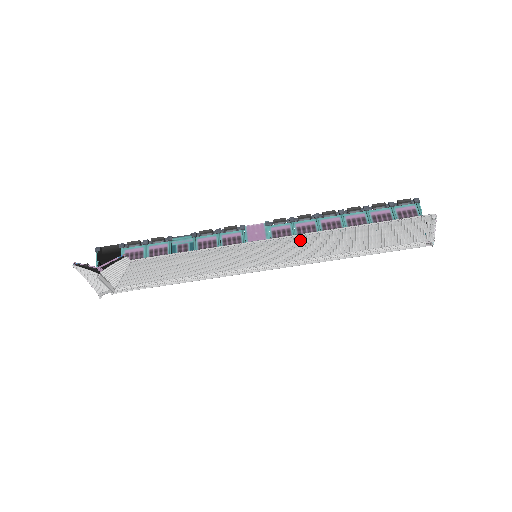
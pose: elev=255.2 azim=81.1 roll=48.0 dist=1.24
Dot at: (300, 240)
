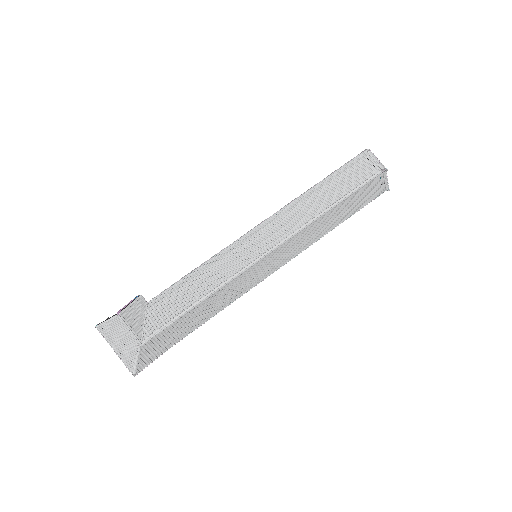
Dot at: (279, 216)
